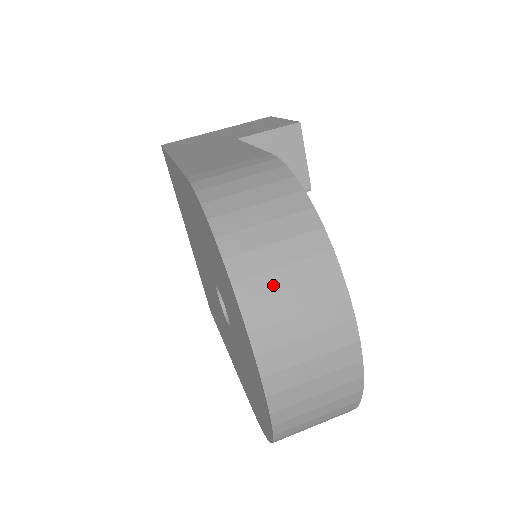
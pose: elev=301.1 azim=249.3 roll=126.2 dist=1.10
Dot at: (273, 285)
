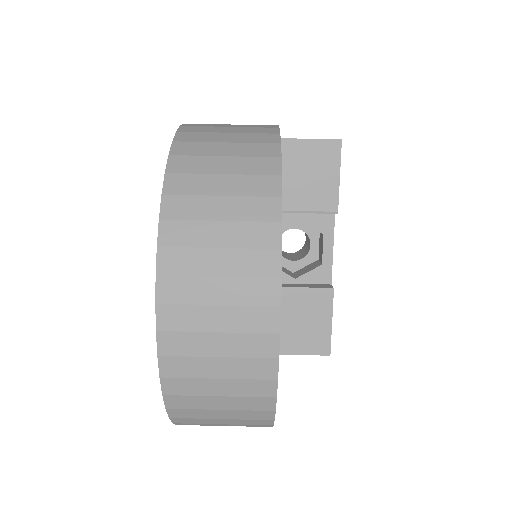
Dot at: (203, 210)
